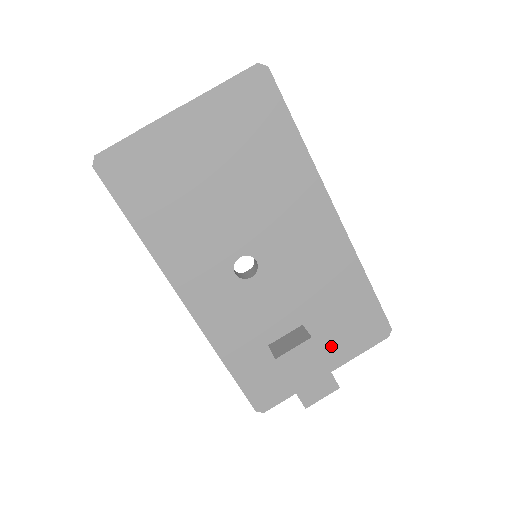
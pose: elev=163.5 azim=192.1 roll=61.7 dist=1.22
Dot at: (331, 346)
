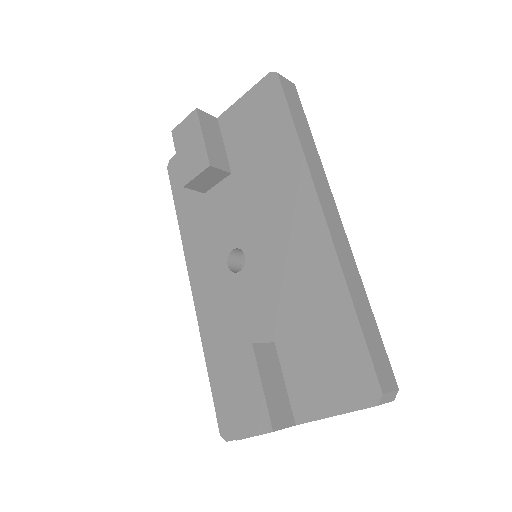
Dot at: (301, 385)
